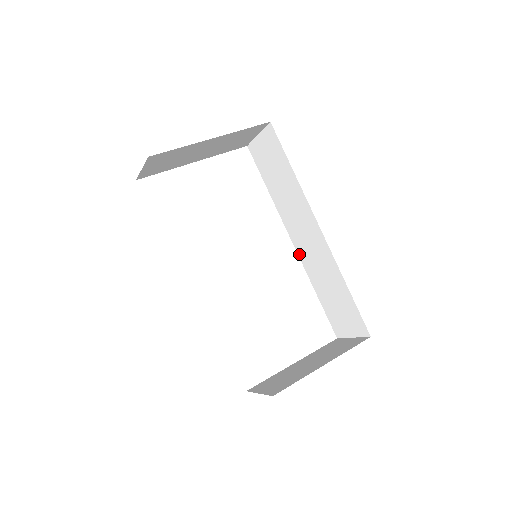
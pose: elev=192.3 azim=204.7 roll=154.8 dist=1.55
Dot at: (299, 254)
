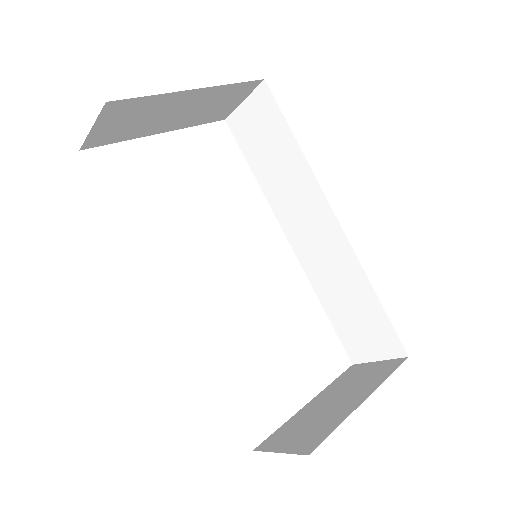
Dot at: (299, 257)
